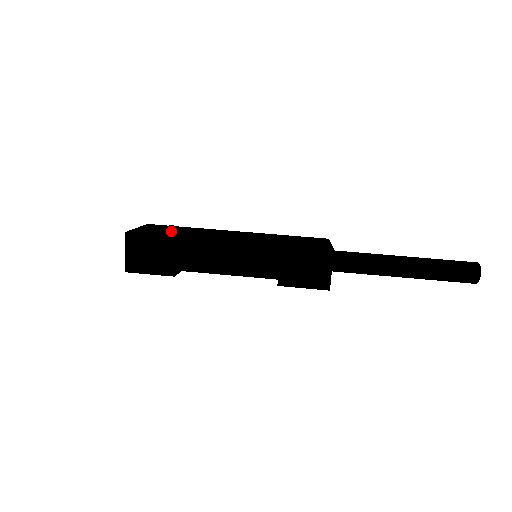
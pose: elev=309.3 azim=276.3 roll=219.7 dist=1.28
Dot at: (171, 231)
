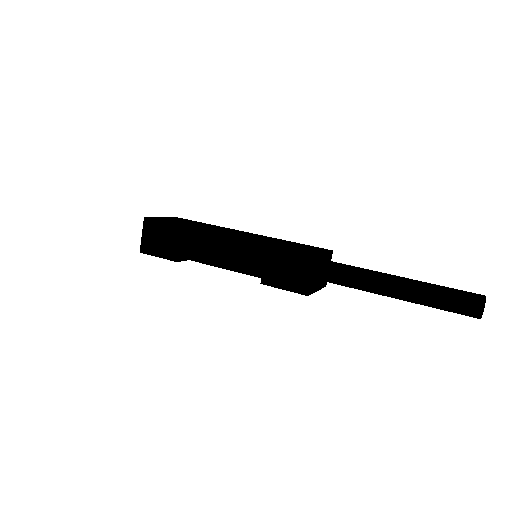
Dot at: (185, 223)
